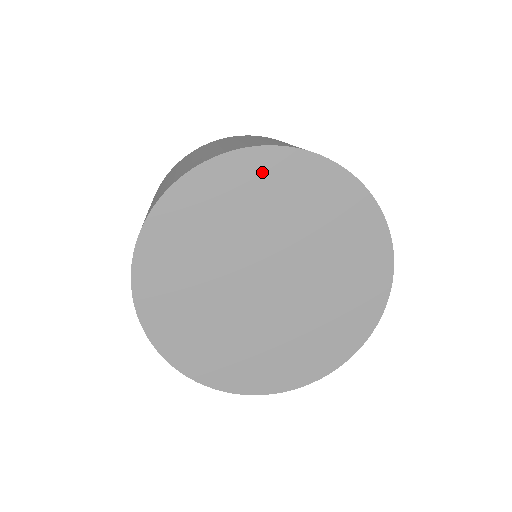
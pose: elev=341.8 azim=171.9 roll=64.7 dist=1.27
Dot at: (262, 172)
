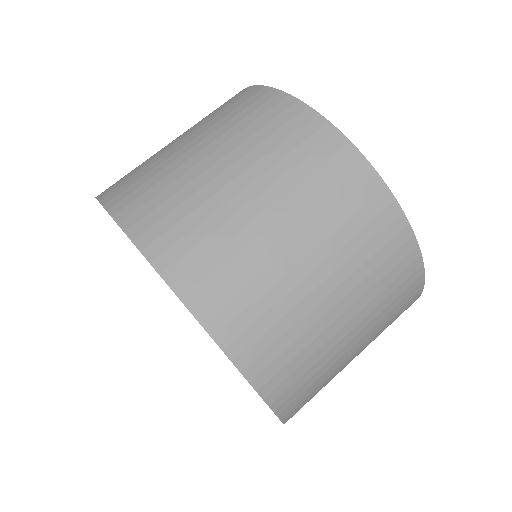
Dot at: occluded
